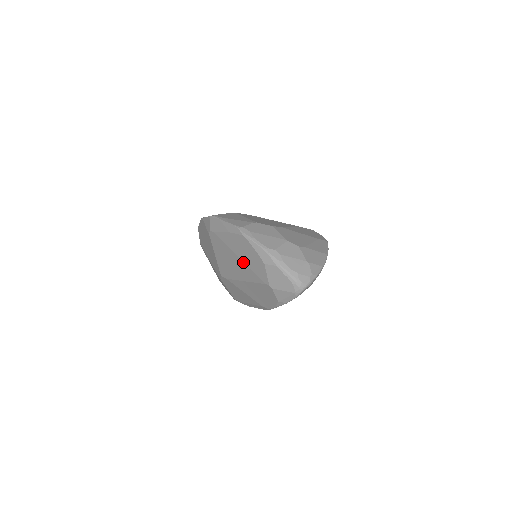
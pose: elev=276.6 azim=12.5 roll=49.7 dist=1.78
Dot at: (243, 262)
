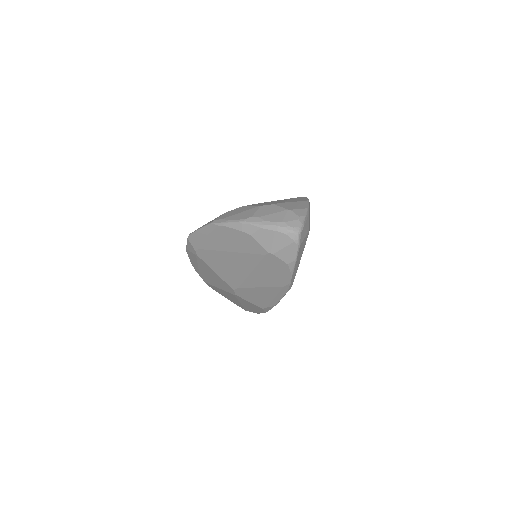
Dot at: (236, 253)
